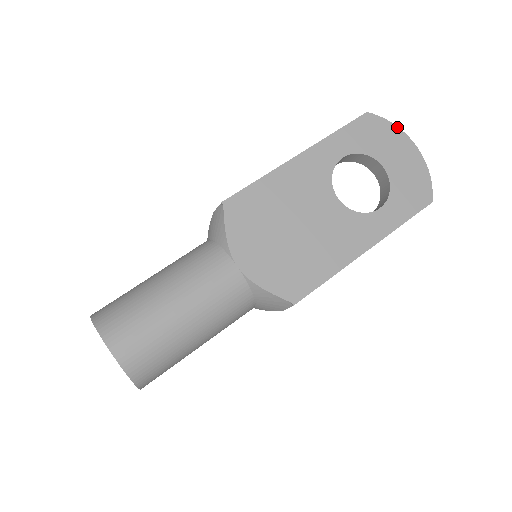
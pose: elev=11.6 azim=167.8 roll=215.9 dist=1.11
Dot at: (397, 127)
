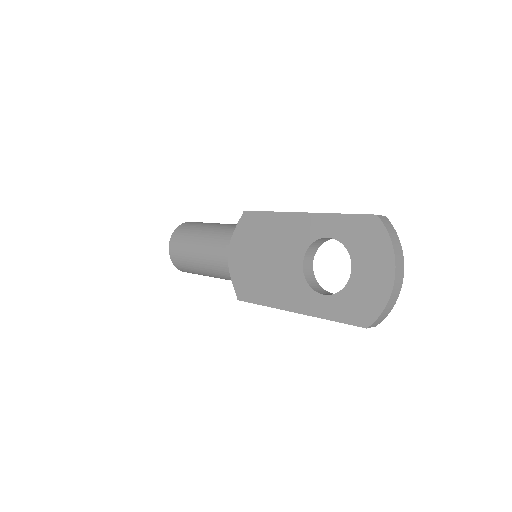
Dot at: (392, 246)
